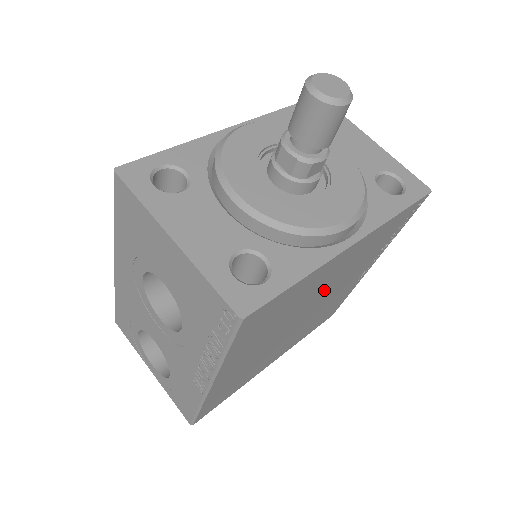
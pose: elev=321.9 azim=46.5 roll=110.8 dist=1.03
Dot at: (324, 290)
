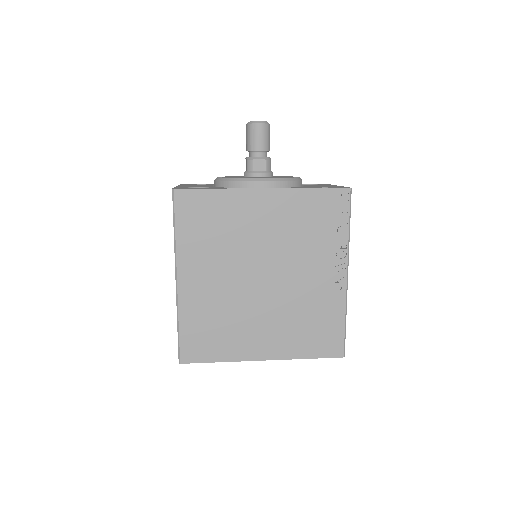
Dot at: (268, 246)
